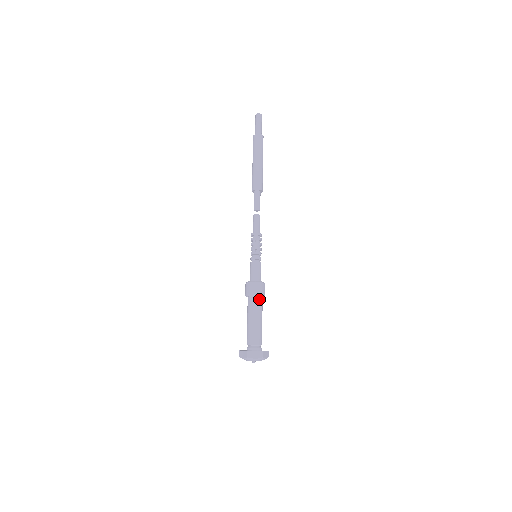
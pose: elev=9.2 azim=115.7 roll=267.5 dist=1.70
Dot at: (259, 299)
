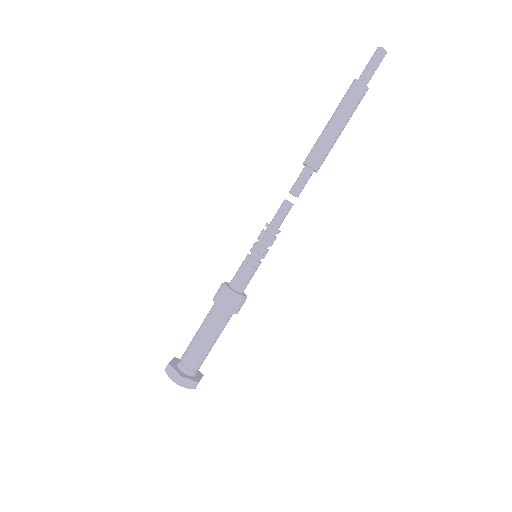
Dot at: (220, 312)
